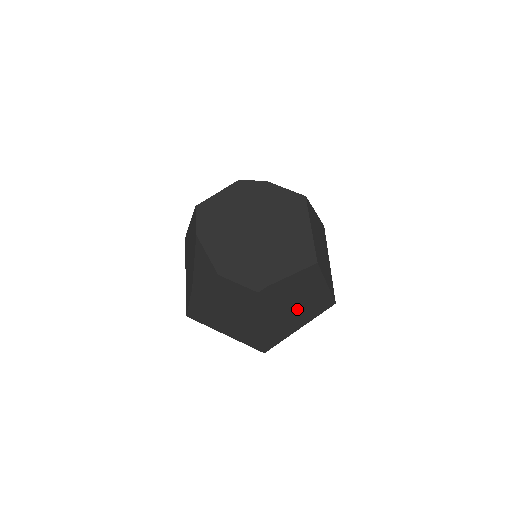
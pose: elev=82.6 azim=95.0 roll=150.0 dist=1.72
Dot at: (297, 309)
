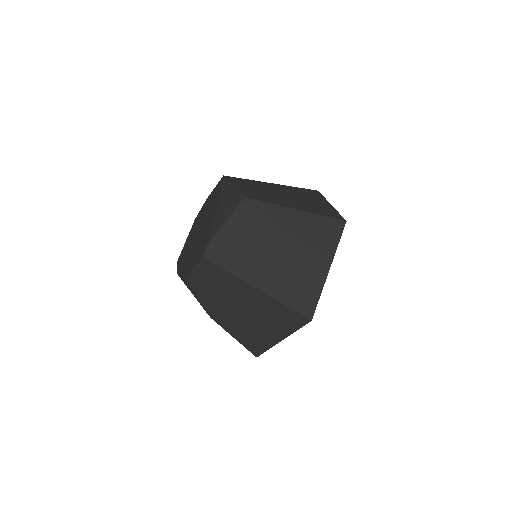
Dot at: (288, 252)
